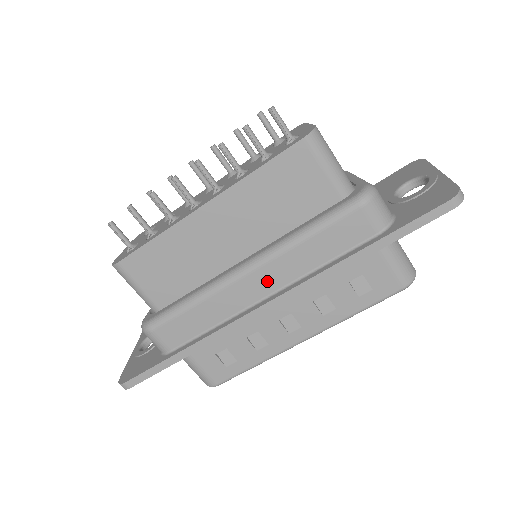
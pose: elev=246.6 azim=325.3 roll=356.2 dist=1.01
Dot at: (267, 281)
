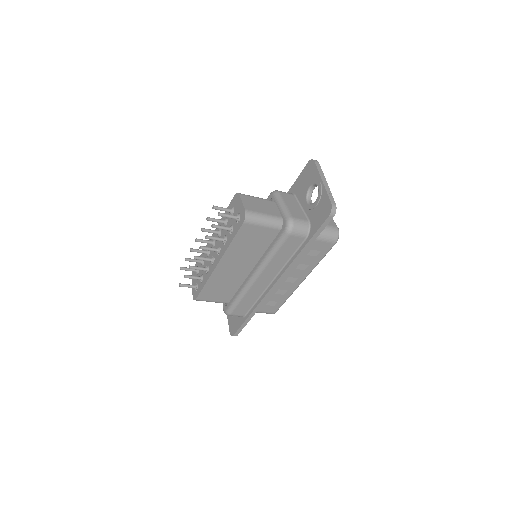
Dot at: (268, 276)
